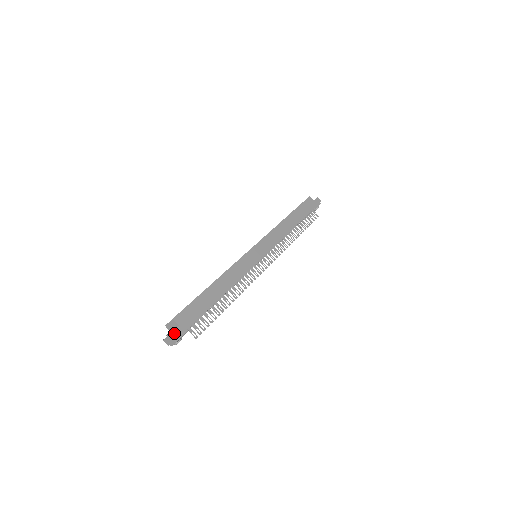
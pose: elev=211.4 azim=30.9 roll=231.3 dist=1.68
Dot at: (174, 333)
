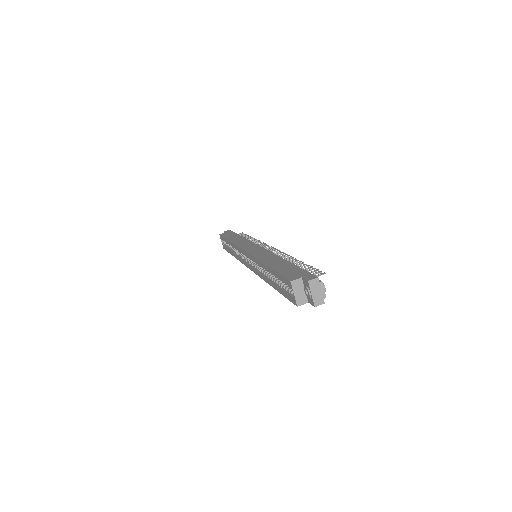
Dot at: (309, 279)
